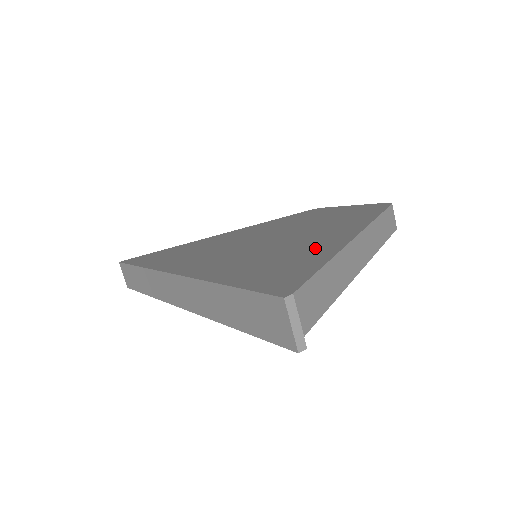
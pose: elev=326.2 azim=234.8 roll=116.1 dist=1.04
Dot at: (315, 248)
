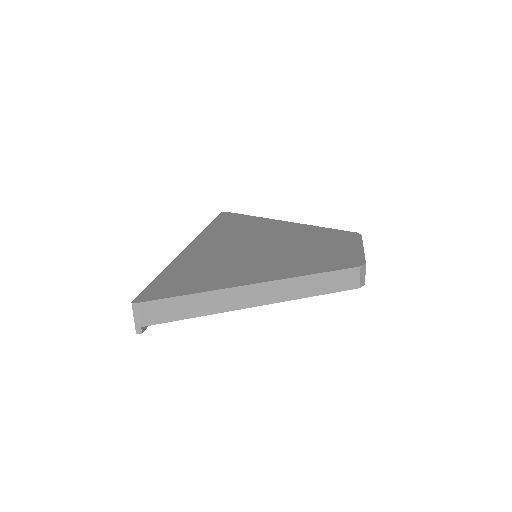
Dot at: (229, 278)
